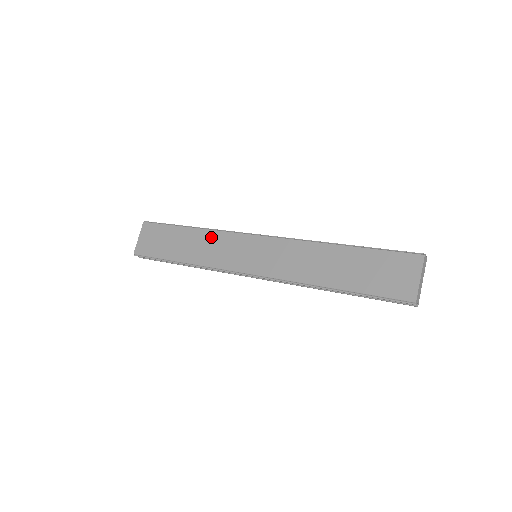
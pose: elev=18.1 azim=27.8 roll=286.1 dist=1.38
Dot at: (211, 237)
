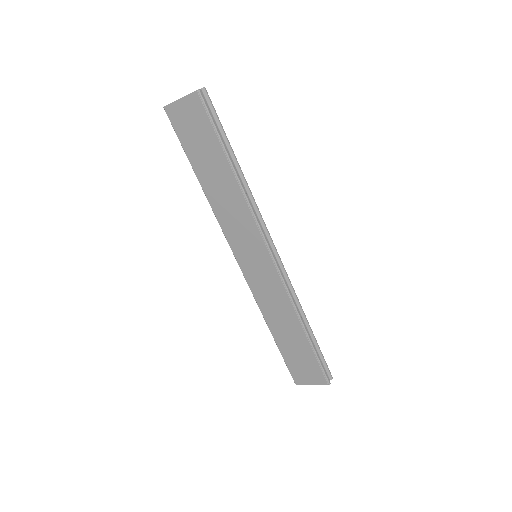
Dot at: (239, 204)
